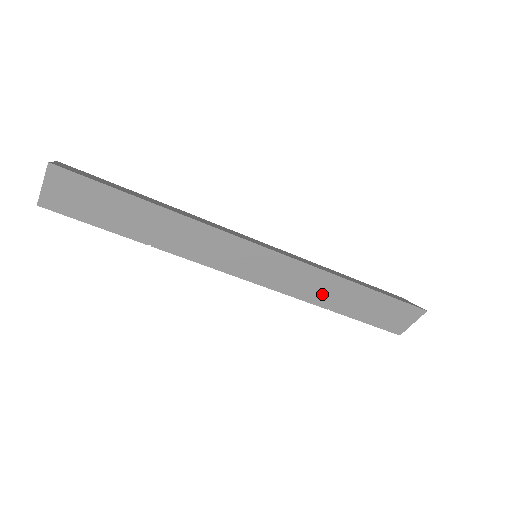
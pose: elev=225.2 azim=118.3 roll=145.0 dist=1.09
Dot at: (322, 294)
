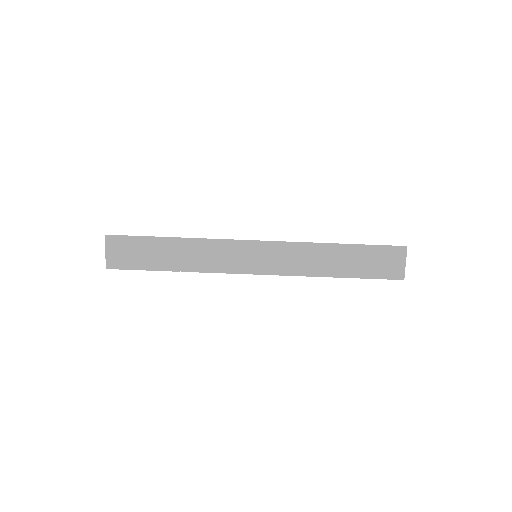
Dot at: (316, 264)
